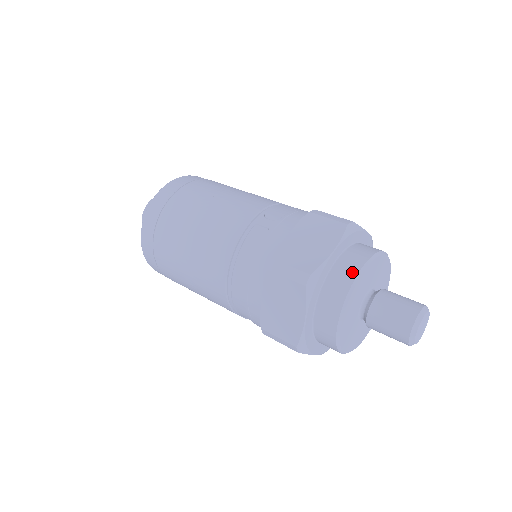
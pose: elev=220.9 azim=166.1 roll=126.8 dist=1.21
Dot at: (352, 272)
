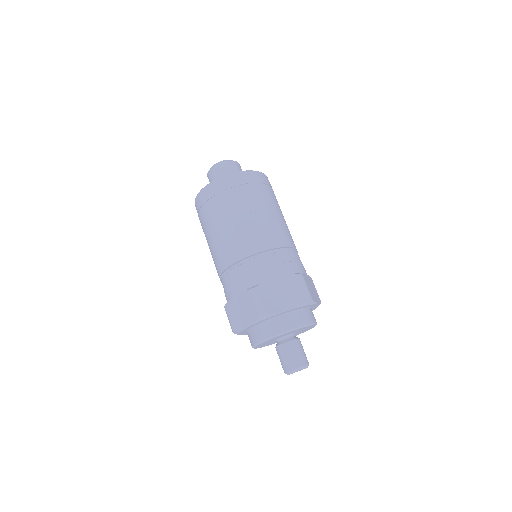
Dot at: (287, 327)
